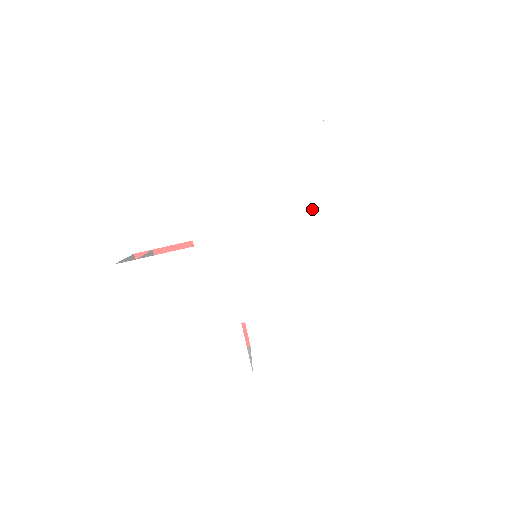
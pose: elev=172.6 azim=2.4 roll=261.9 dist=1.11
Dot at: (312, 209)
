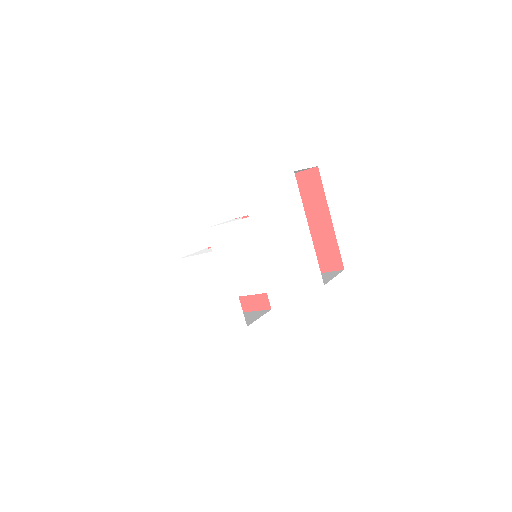
Dot at: (268, 233)
